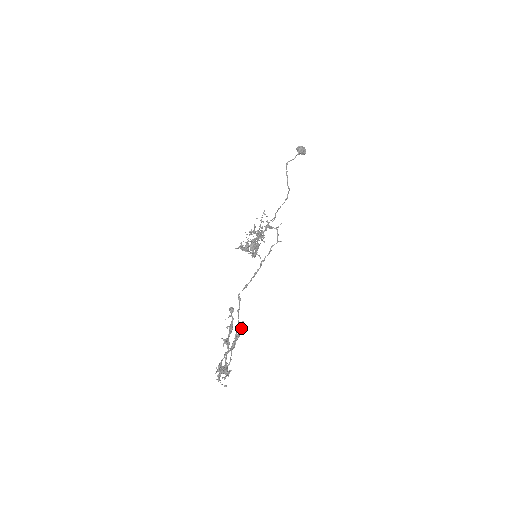
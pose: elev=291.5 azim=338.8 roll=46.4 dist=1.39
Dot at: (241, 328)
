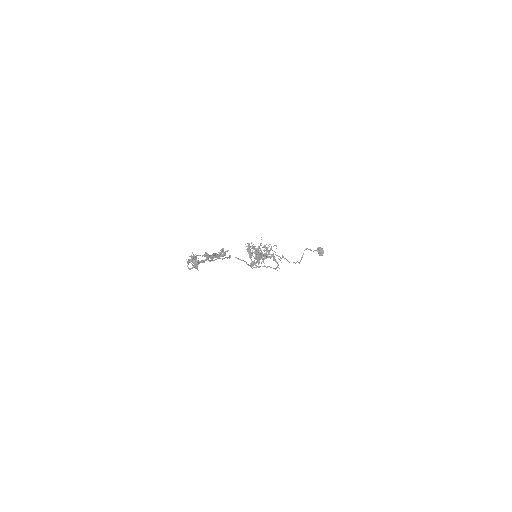
Dot at: (225, 252)
